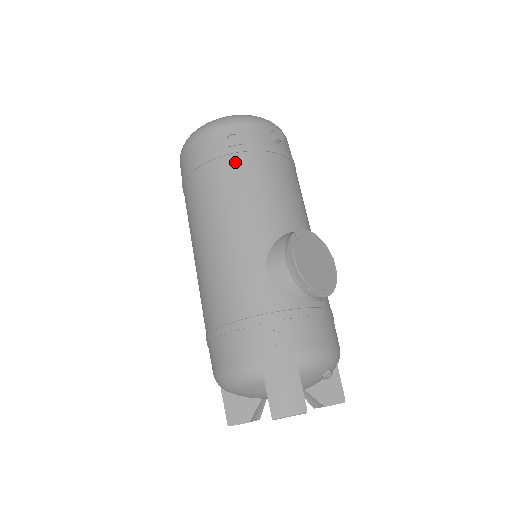
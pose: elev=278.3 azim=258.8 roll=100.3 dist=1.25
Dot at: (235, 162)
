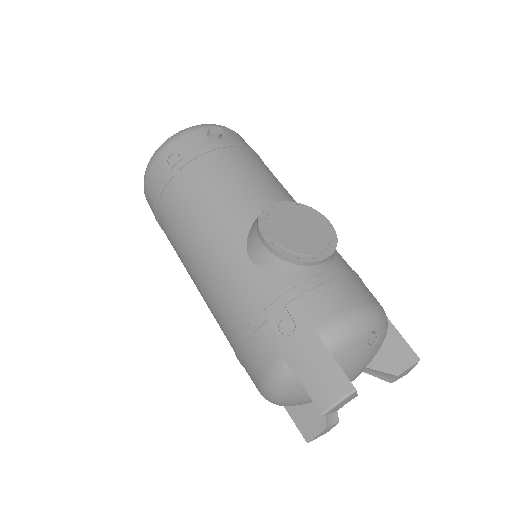
Dot at: (182, 178)
